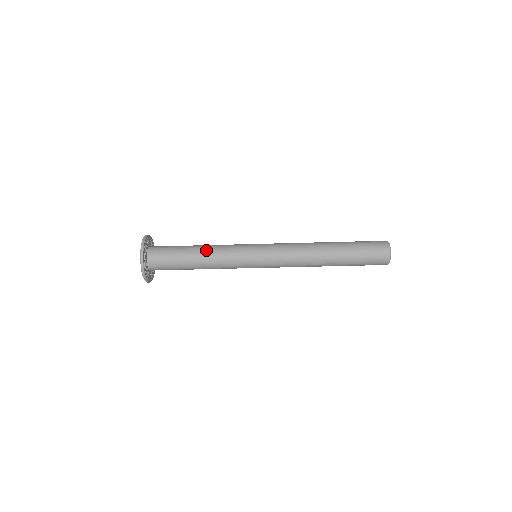
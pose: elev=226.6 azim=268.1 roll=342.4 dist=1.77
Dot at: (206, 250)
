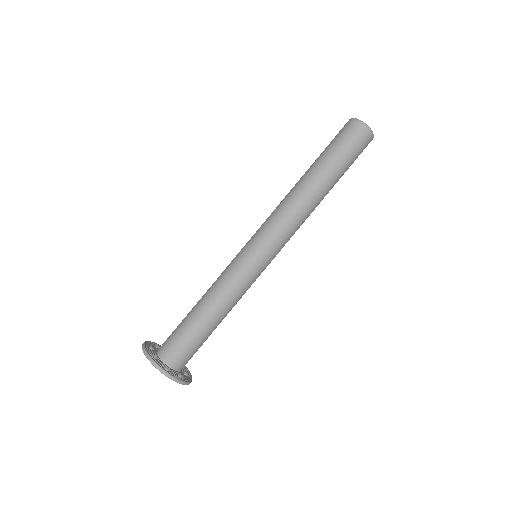
Dot at: (204, 294)
